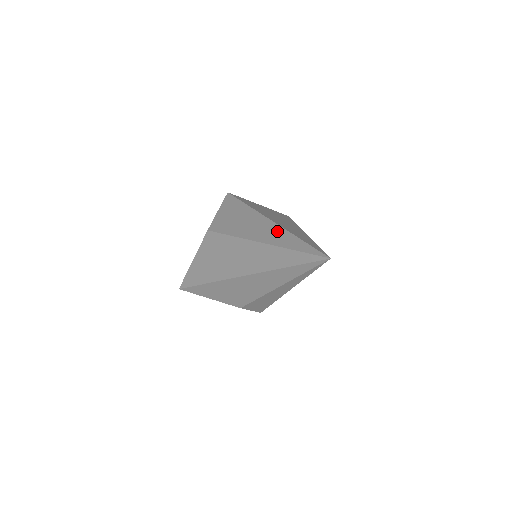
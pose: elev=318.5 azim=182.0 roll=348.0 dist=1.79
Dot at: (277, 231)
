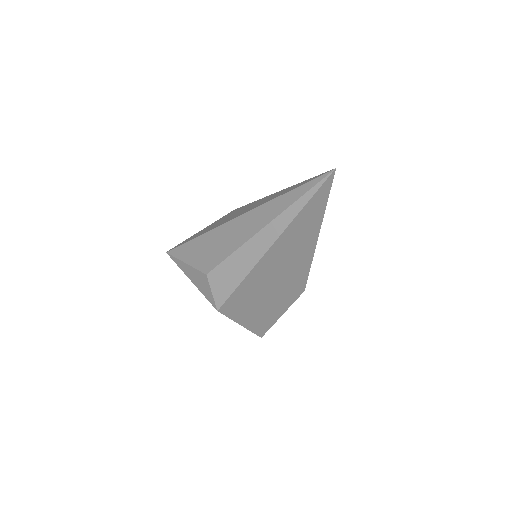
Dot at: occluded
